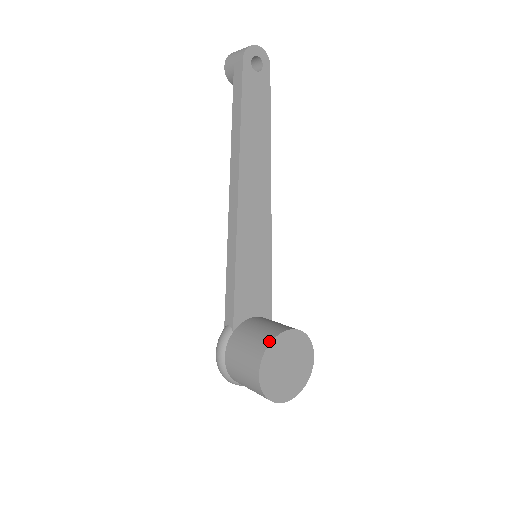
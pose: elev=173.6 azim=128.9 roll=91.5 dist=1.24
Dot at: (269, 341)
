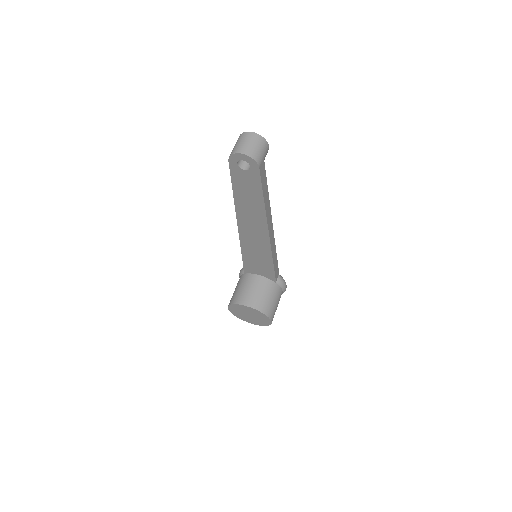
Dot at: (234, 303)
